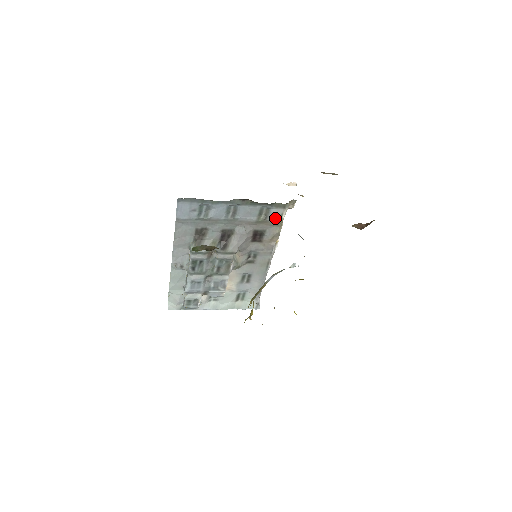
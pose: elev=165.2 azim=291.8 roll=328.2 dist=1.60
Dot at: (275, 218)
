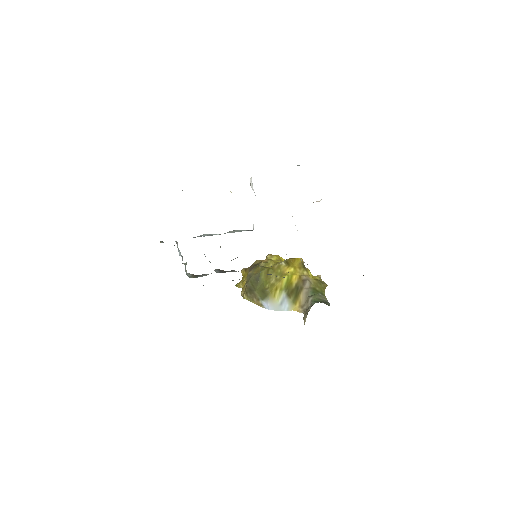
Dot at: occluded
